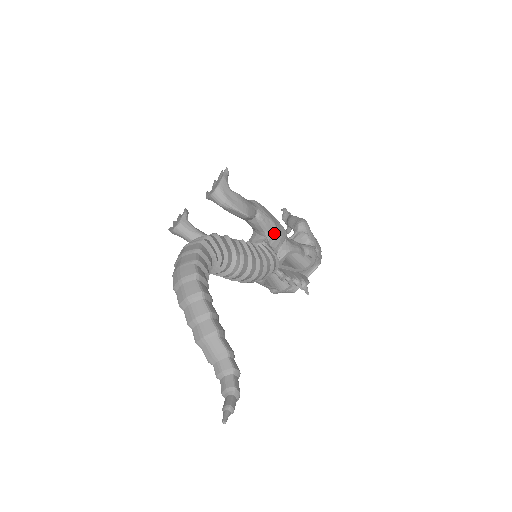
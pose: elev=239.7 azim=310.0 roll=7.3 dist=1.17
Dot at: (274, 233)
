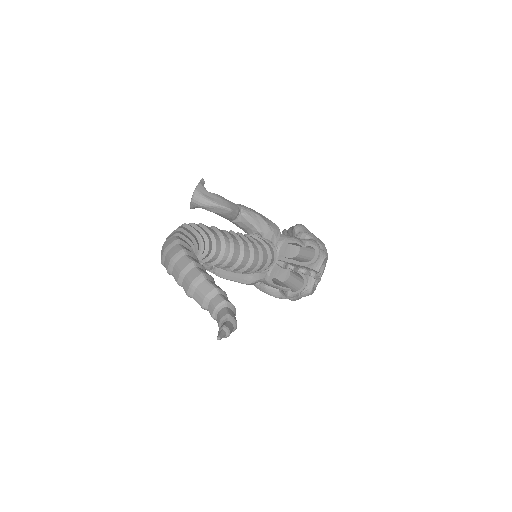
Dot at: (264, 226)
